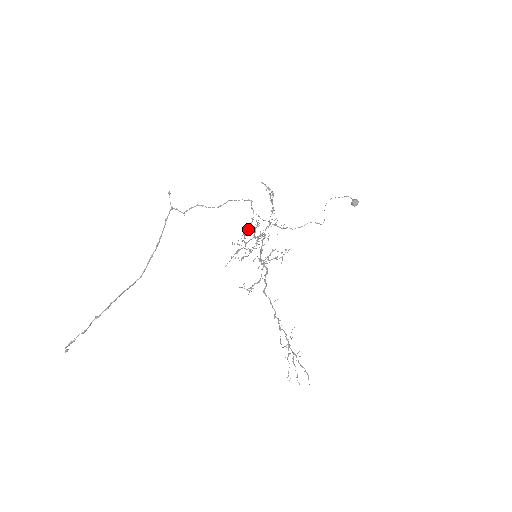
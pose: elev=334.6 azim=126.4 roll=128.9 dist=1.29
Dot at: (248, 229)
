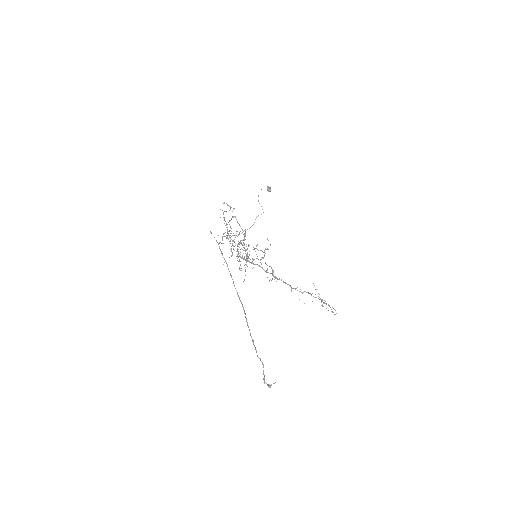
Dot at: occluded
